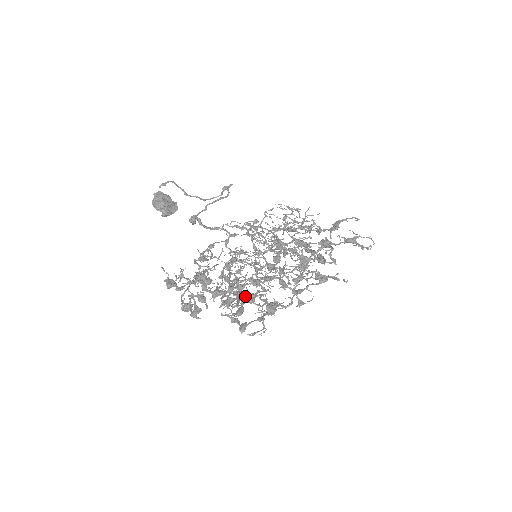
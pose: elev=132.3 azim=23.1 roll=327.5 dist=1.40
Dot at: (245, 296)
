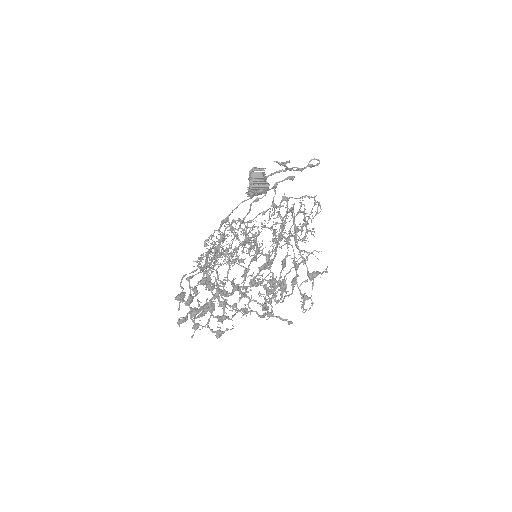
Dot at: occluded
